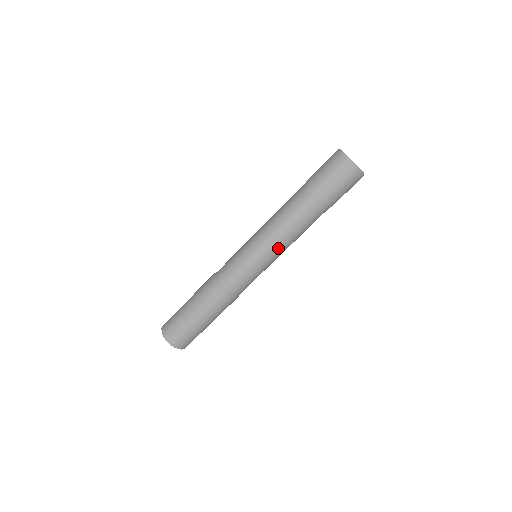
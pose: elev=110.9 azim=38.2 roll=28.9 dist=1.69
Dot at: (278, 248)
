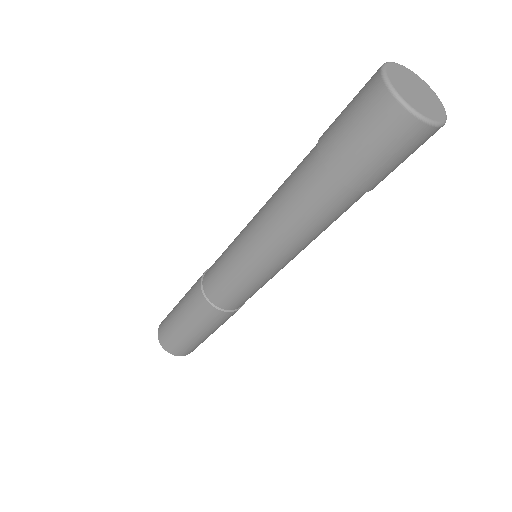
Dot at: (273, 255)
